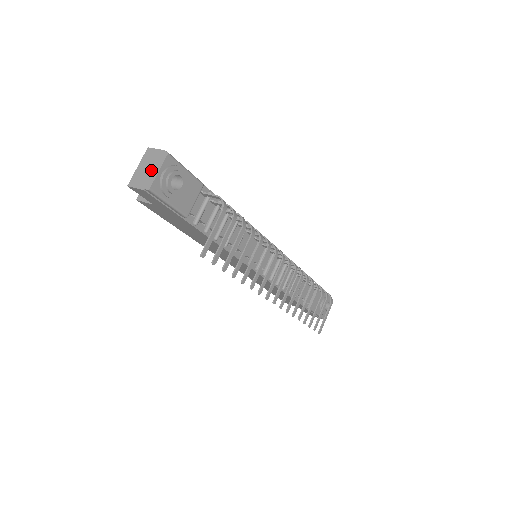
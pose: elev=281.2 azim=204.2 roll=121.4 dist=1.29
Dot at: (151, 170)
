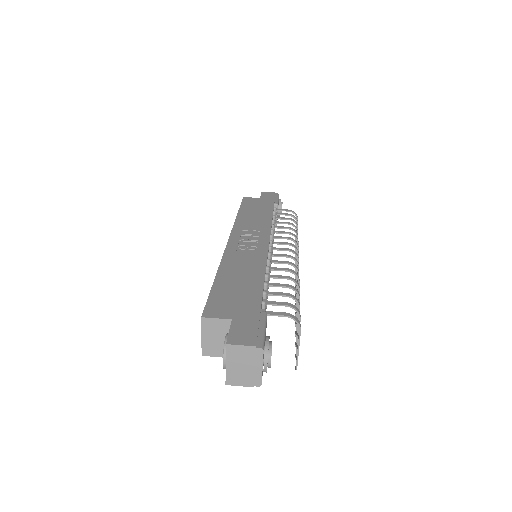
Dot at: (250, 368)
